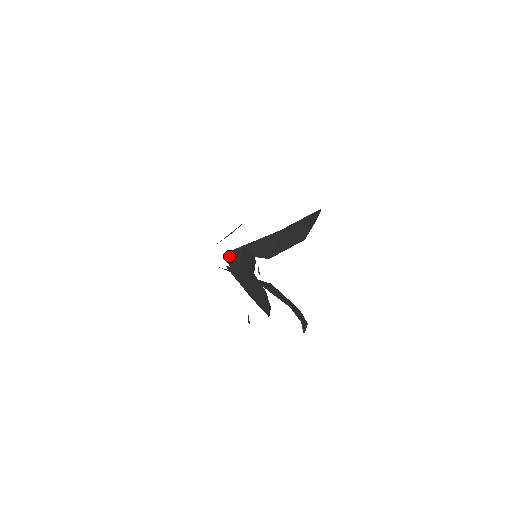
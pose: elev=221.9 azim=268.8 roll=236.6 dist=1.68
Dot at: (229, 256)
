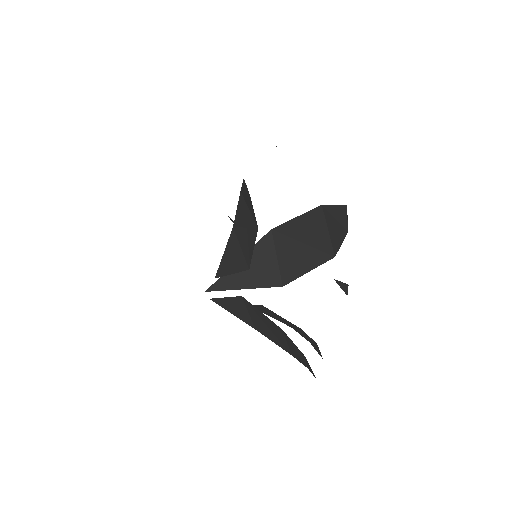
Dot at: occluded
